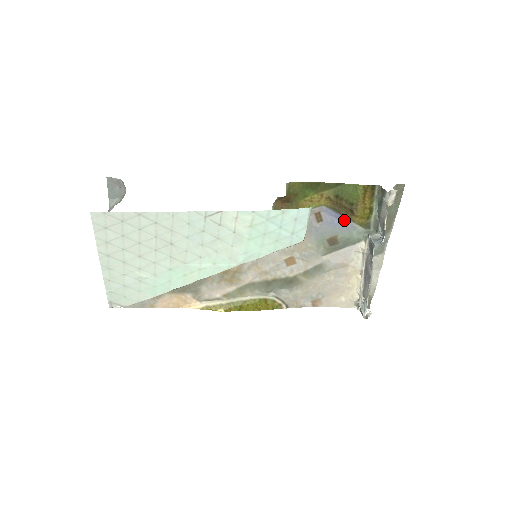
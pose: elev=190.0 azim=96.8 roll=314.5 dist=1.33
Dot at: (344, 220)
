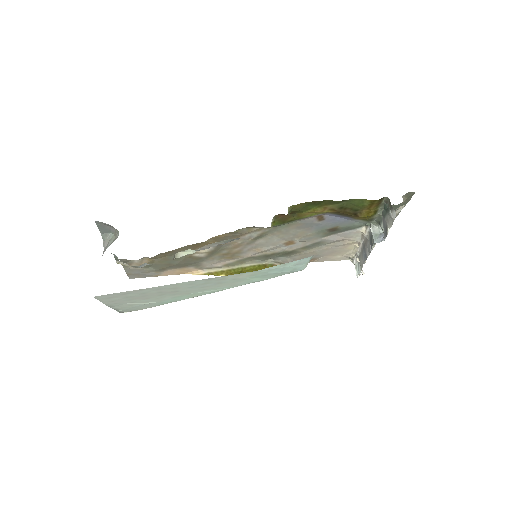
Dot at: (347, 218)
